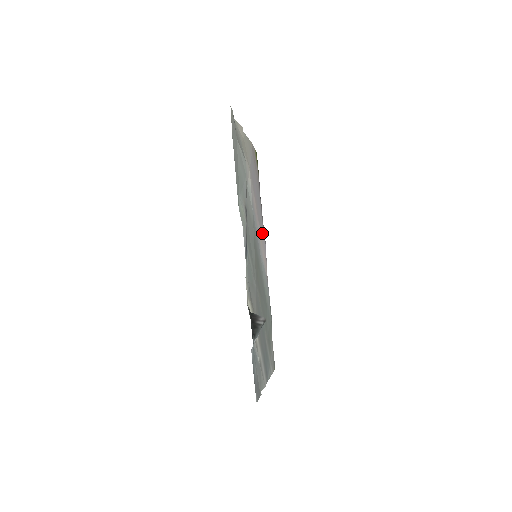
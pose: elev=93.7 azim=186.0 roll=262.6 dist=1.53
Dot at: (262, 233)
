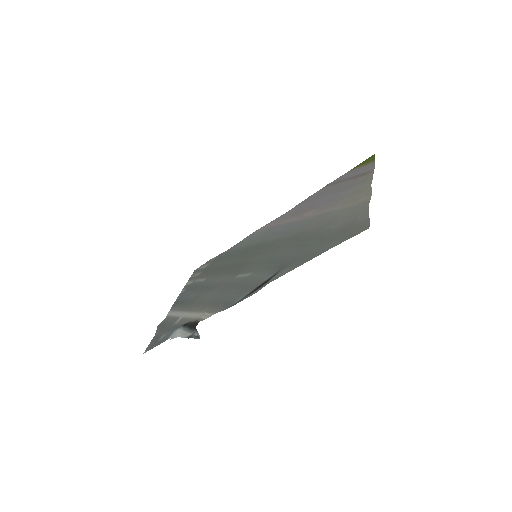
Dot at: (291, 214)
